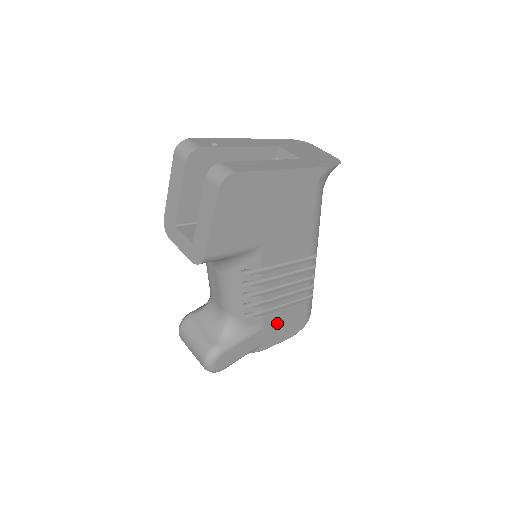
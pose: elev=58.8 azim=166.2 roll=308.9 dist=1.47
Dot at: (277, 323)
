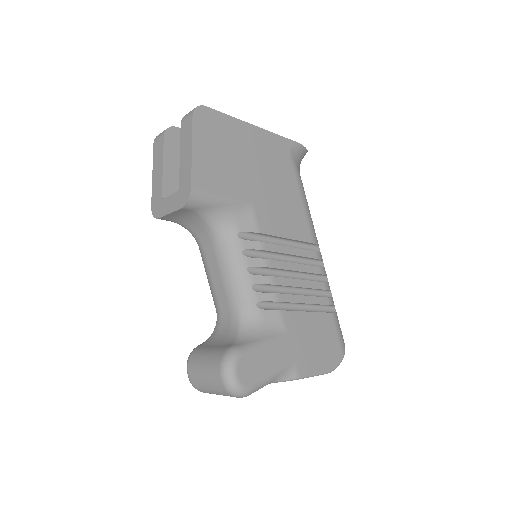
Dot at: (303, 334)
